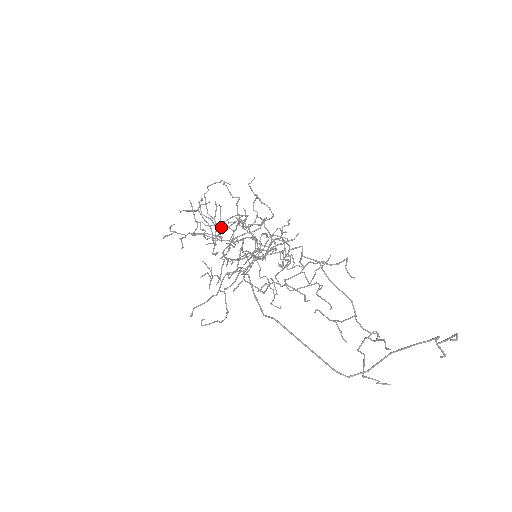
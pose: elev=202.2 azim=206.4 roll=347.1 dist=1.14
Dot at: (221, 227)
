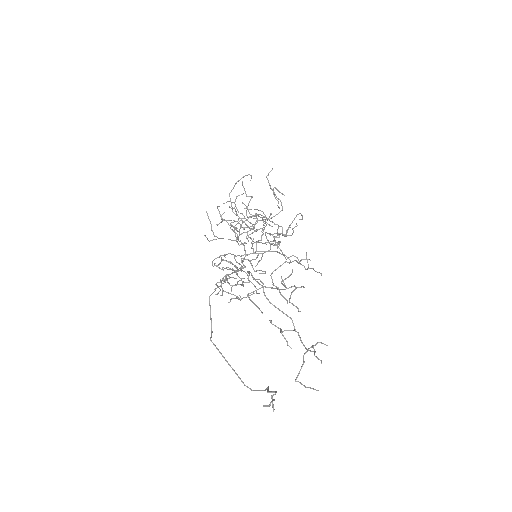
Dot at: occluded
